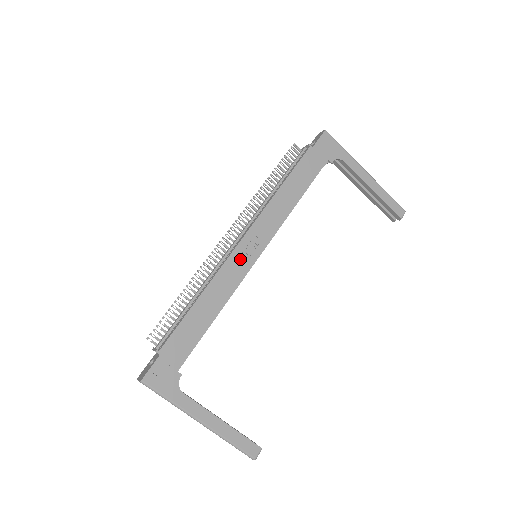
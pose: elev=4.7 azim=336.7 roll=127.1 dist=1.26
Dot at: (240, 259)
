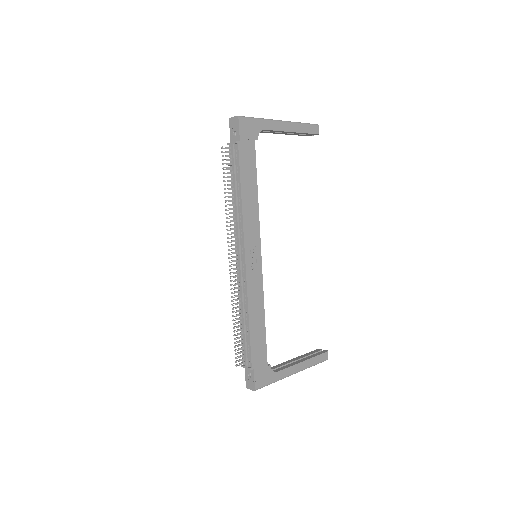
Dot at: (253, 271)
